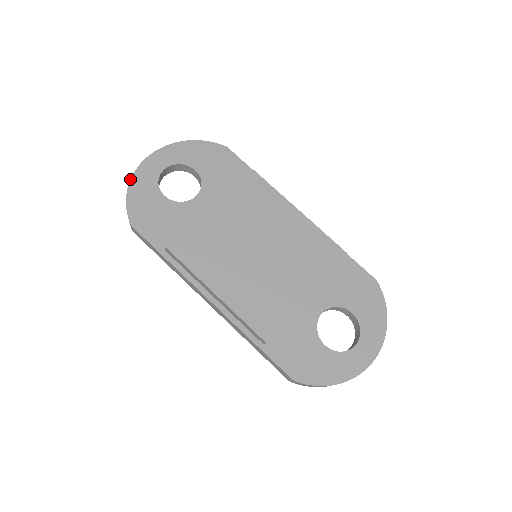
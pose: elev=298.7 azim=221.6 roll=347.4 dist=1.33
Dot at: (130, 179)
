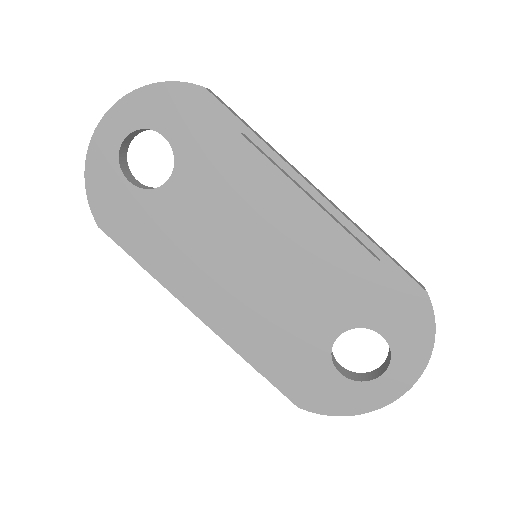
Dot at: (85, 161)
